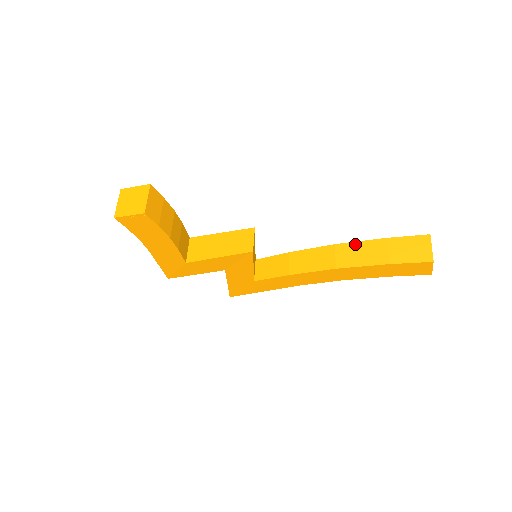
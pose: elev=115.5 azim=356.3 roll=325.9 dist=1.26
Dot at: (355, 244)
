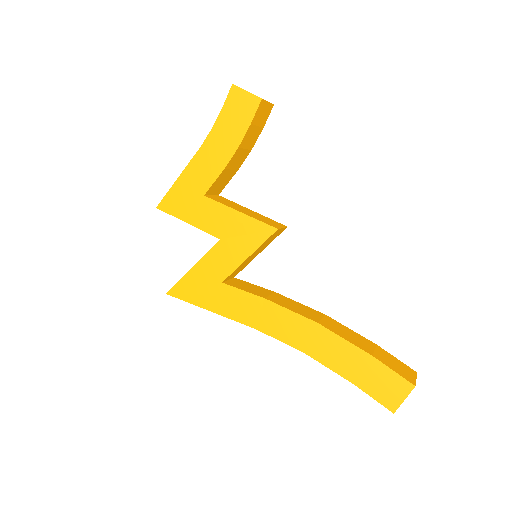
Dot at: (345, 326)
